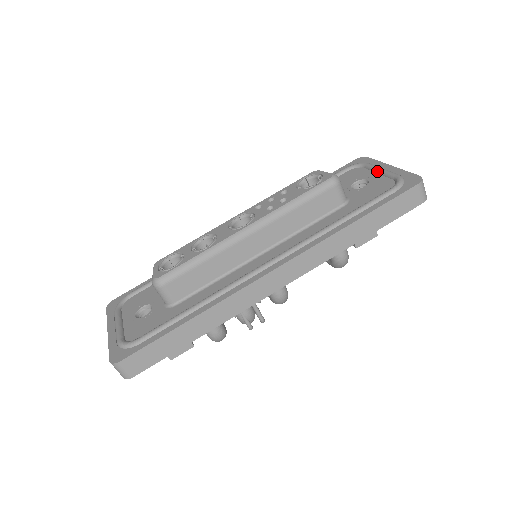
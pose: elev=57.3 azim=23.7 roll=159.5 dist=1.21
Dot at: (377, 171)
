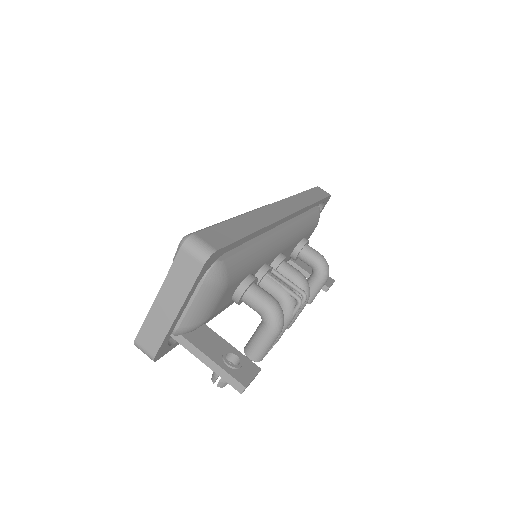
Dot at: occluded
